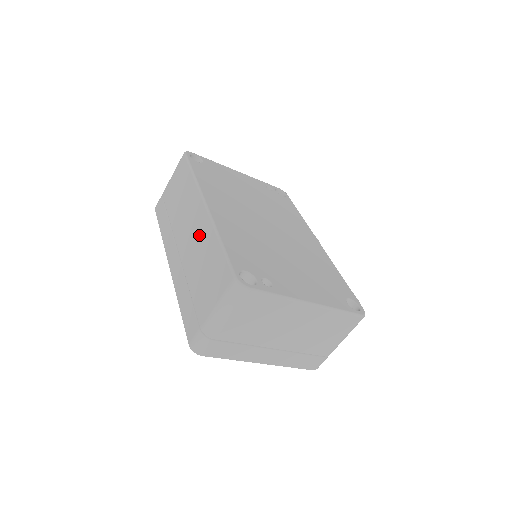
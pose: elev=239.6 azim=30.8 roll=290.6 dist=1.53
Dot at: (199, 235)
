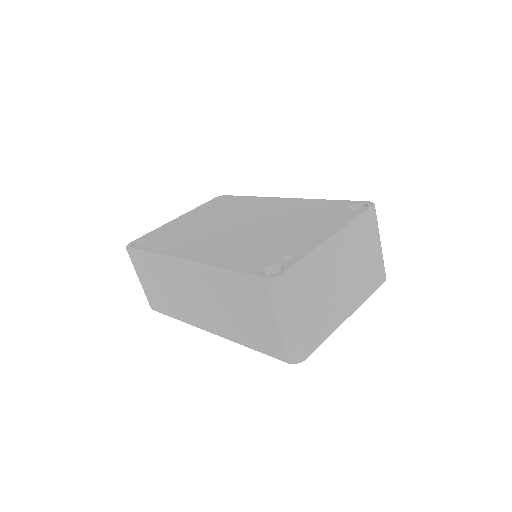
Dot at: (204, 285)
